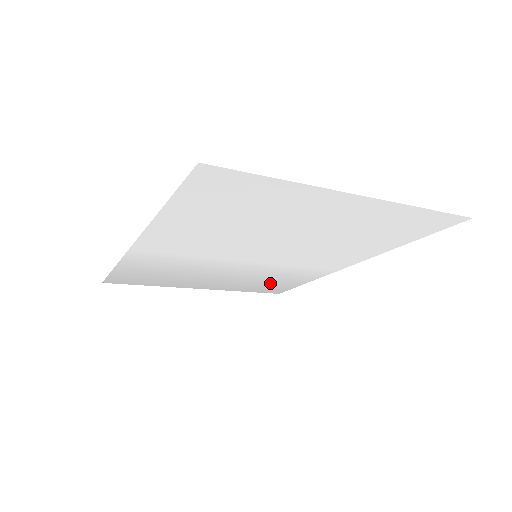
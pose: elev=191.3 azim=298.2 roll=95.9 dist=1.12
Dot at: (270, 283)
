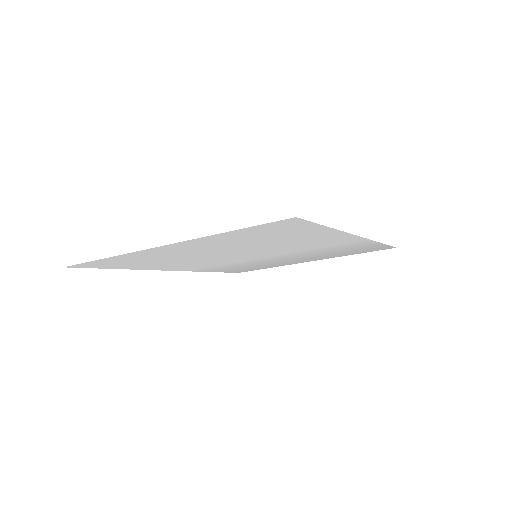
Dot at: (350, 250)
